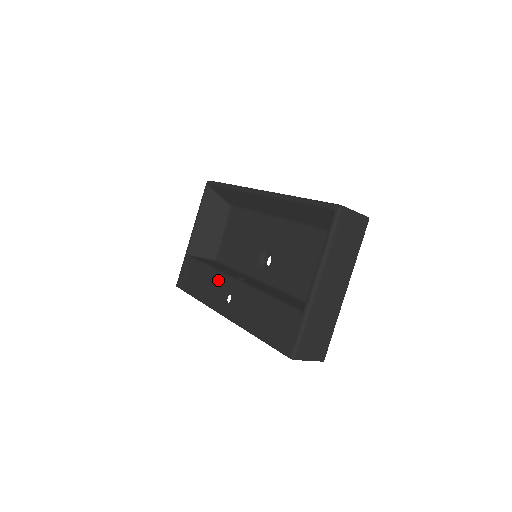
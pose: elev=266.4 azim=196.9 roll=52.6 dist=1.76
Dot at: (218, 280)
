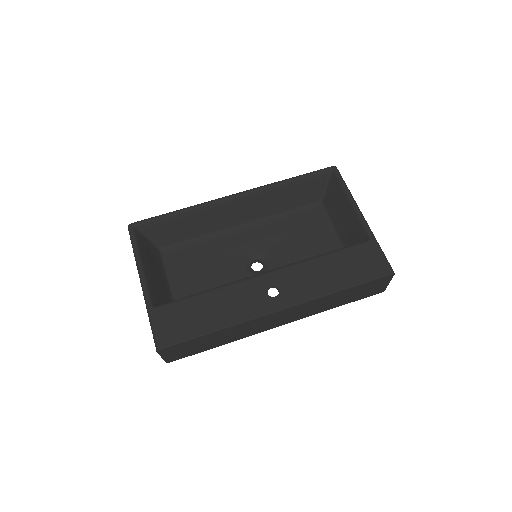
Dot at: (242, 288)
